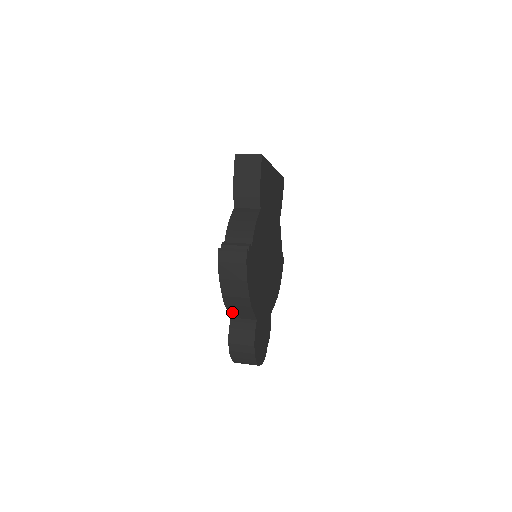
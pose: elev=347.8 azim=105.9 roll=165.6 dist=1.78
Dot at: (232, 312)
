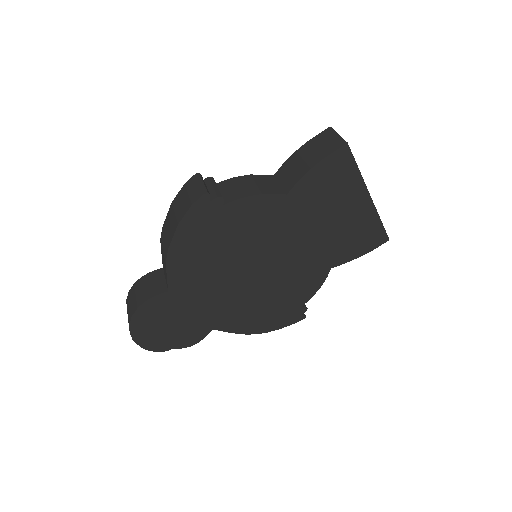
Dot at: occluded
